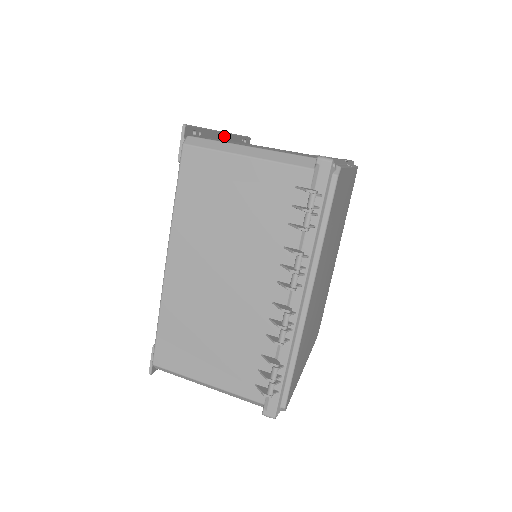
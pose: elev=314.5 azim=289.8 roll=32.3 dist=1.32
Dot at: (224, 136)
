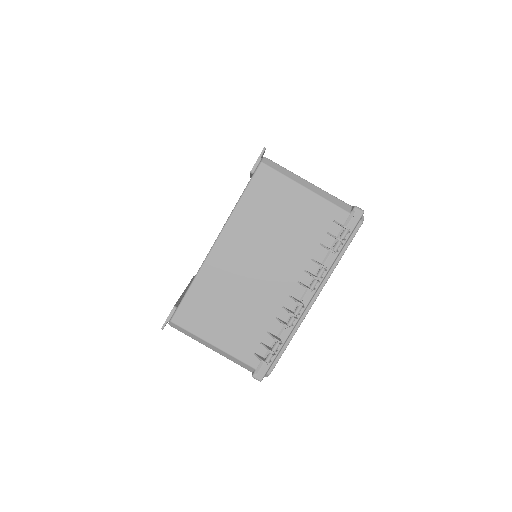
Dot at: occluded
